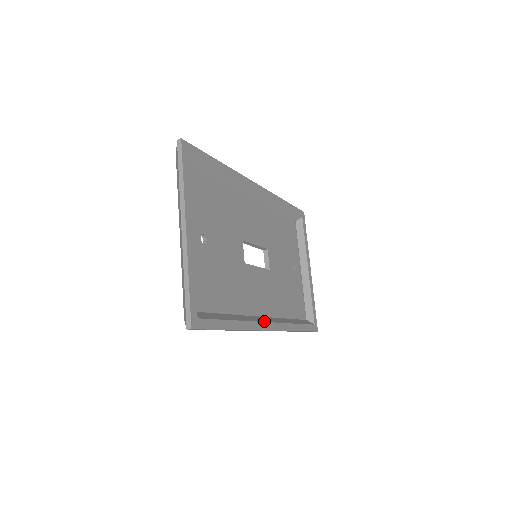
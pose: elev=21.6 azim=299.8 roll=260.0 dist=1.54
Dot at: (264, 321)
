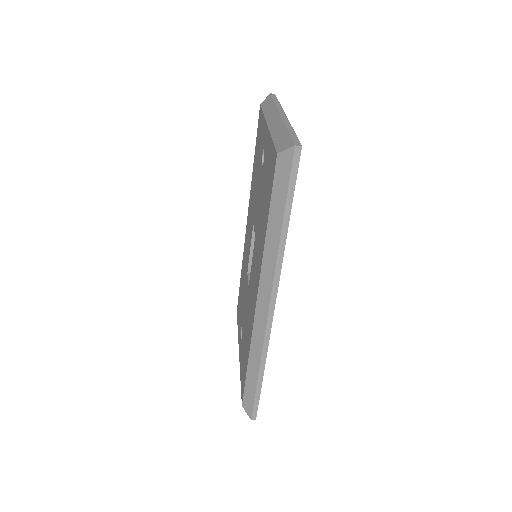
Dot at: occluded
